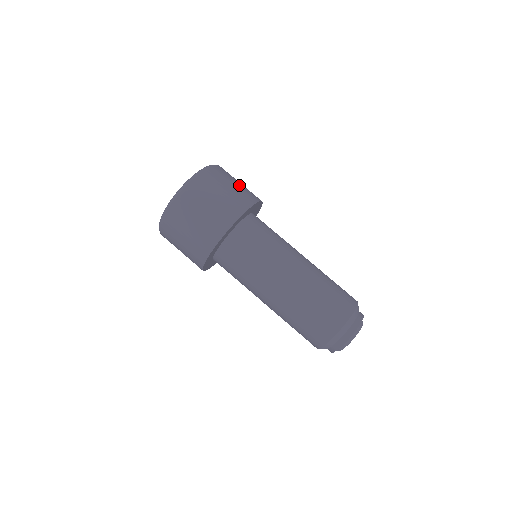
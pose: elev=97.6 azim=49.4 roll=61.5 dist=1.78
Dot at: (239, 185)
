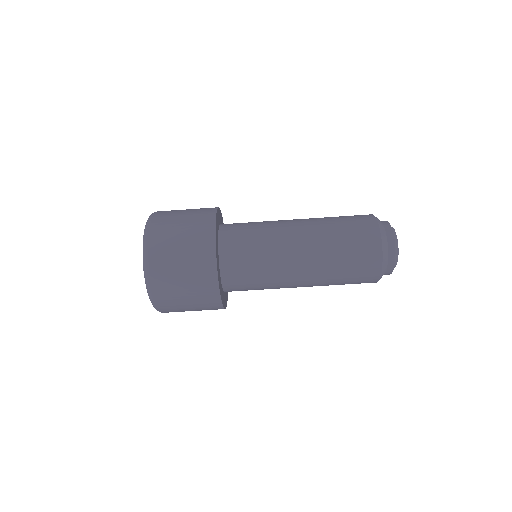
Dot at: (186, 218)
